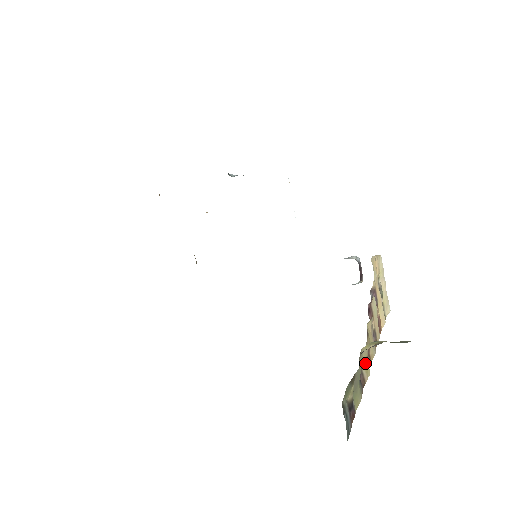
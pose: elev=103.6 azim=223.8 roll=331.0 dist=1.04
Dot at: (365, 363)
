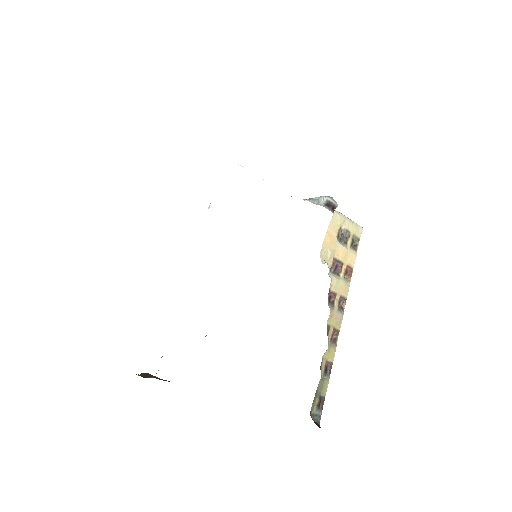
Dot at: (329, 355)
